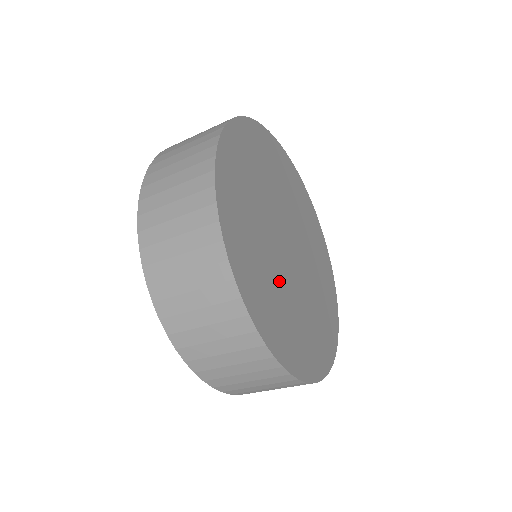
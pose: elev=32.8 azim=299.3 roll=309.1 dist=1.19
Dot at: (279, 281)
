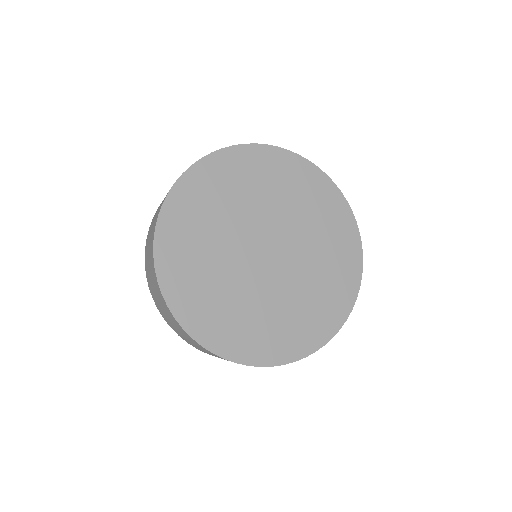
Dot at: (220, 262)
